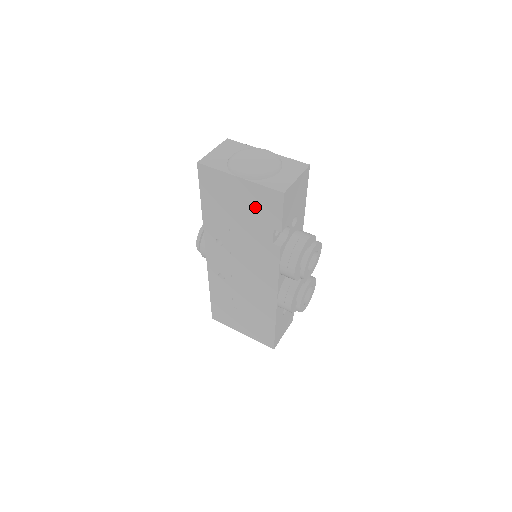
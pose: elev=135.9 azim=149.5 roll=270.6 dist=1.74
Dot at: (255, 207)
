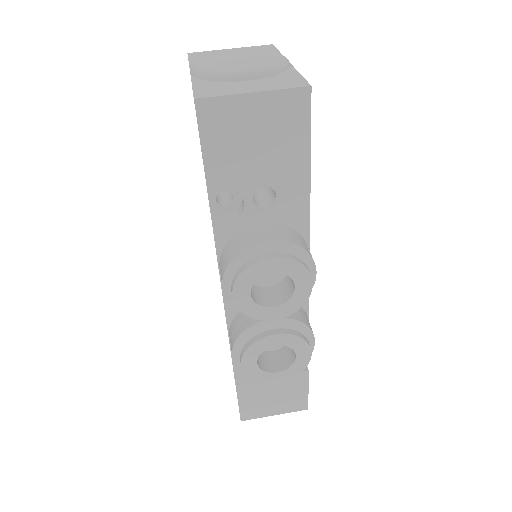
Dot at: occluded
